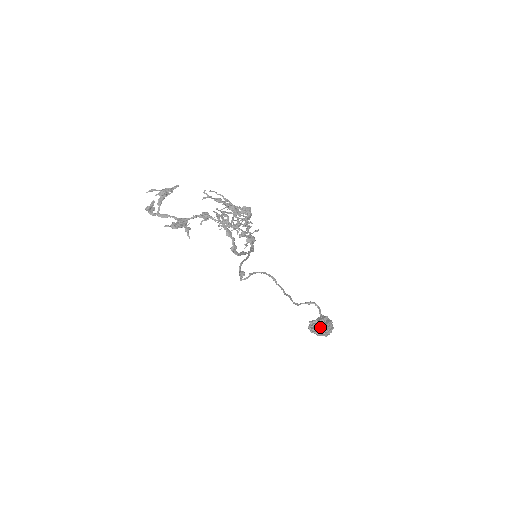
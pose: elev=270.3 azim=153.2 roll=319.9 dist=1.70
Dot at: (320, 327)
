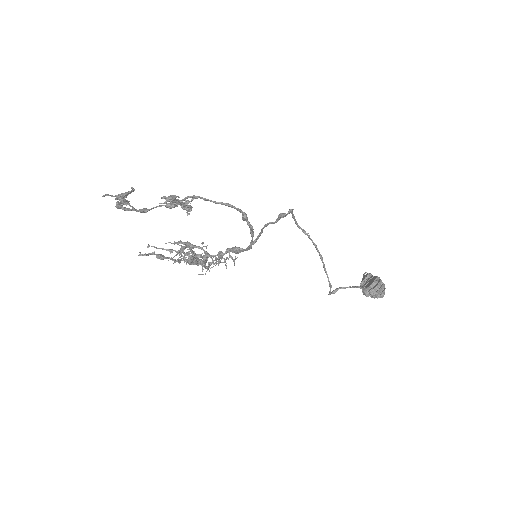
Dot at: (375, 279)
